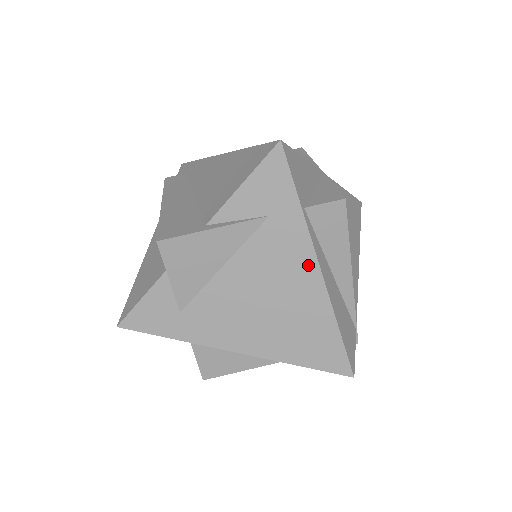
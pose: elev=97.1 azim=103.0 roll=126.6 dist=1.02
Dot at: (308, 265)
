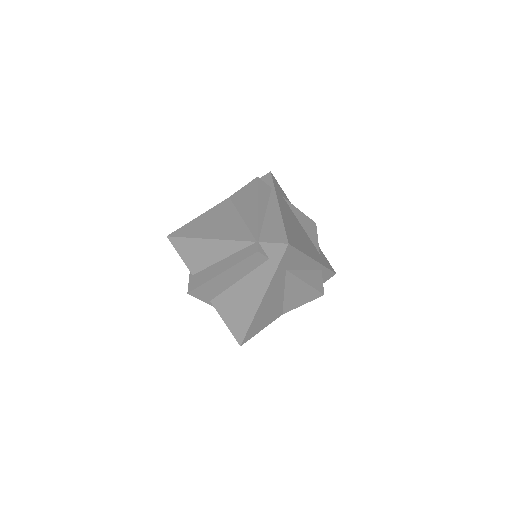
Dot at: occluded
